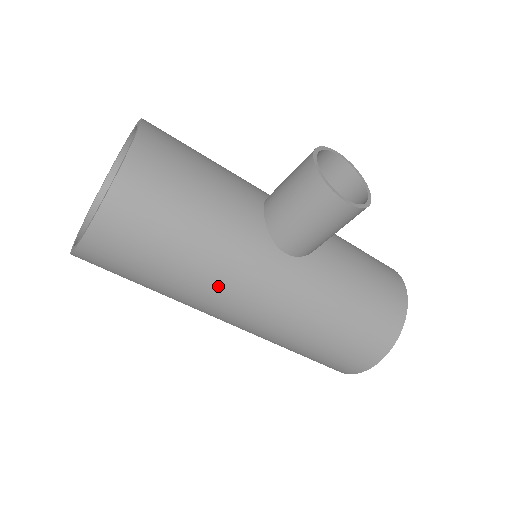
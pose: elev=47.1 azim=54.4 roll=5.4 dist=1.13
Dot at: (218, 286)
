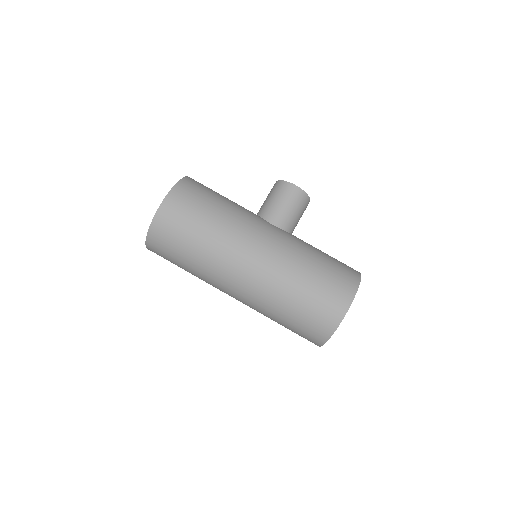
Dot at: (237, 229)
